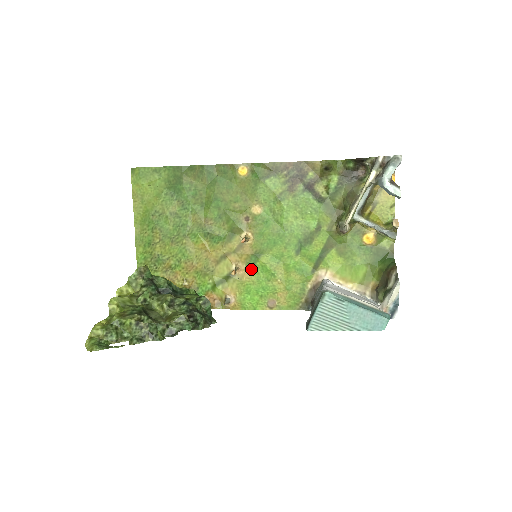
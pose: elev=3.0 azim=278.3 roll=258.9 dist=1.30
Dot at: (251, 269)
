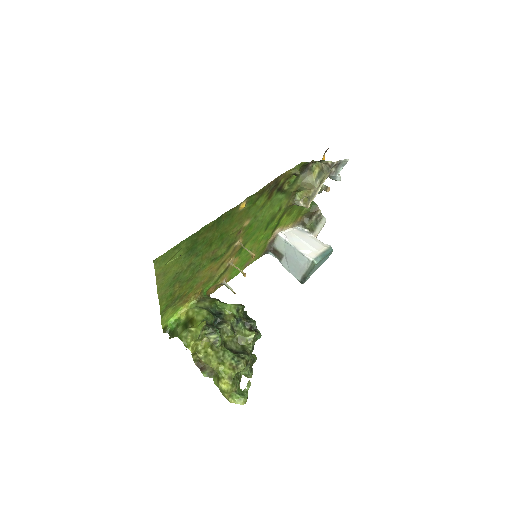
Dot at: (238, 257)
